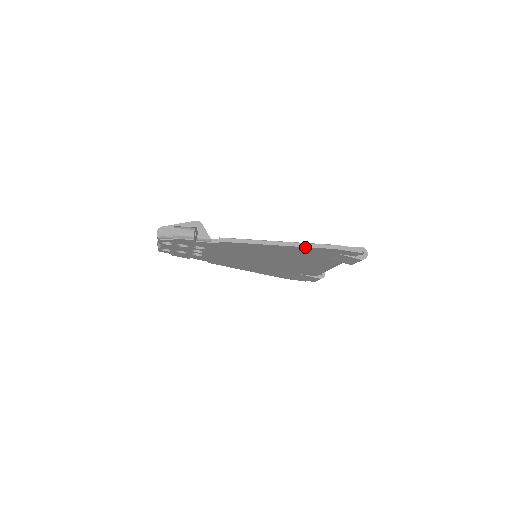
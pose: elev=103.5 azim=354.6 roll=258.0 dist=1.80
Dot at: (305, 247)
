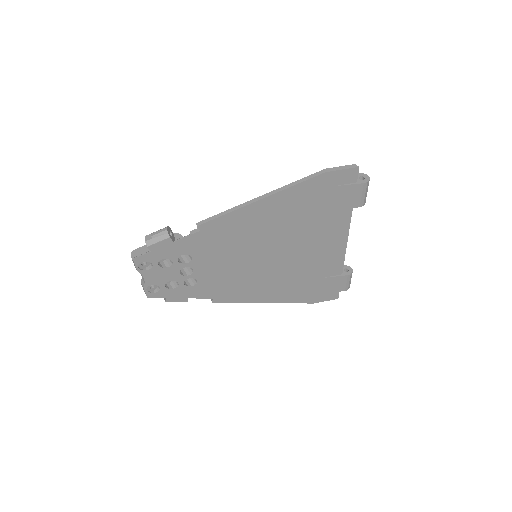
Dot at: (292, 187)
